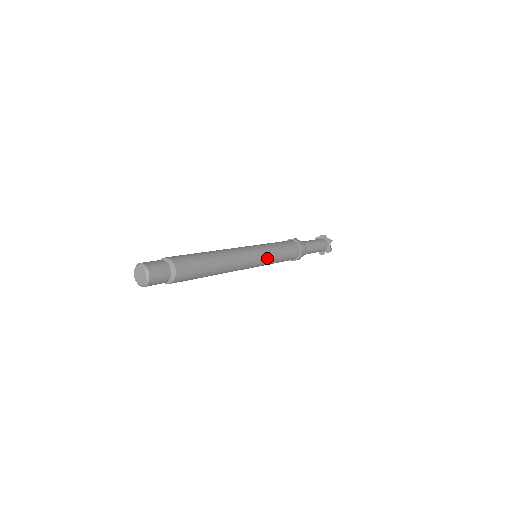
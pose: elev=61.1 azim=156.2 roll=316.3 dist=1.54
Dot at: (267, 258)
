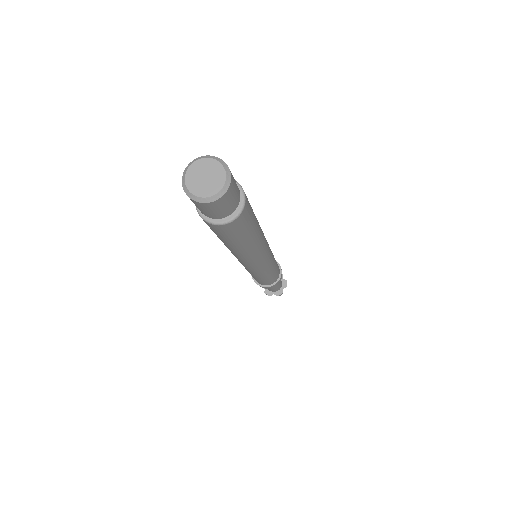
Dot at: (269, 267)
